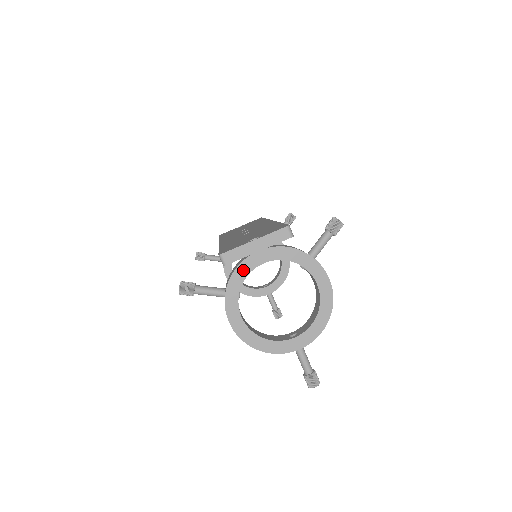
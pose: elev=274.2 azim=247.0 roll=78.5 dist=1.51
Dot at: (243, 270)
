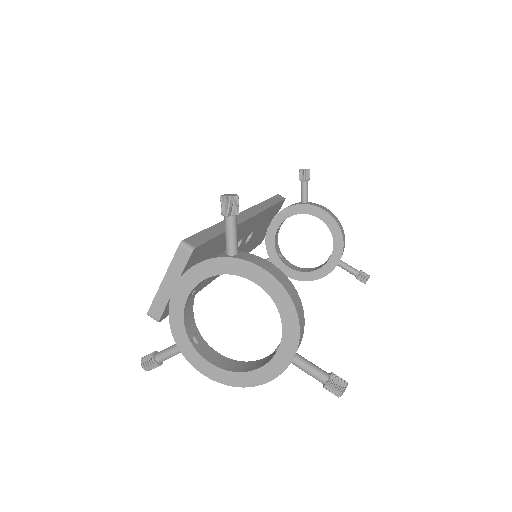
Dot at: (176, 316)
